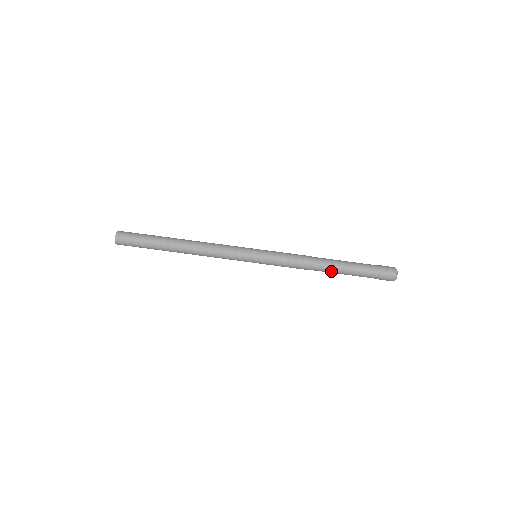
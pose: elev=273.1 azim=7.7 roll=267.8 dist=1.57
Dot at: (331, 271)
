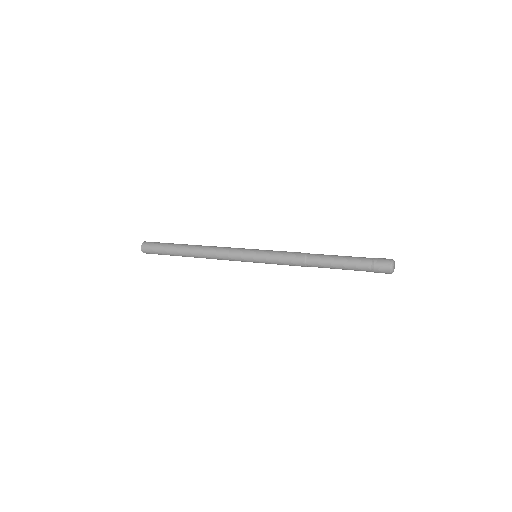
Dot at: occluded
